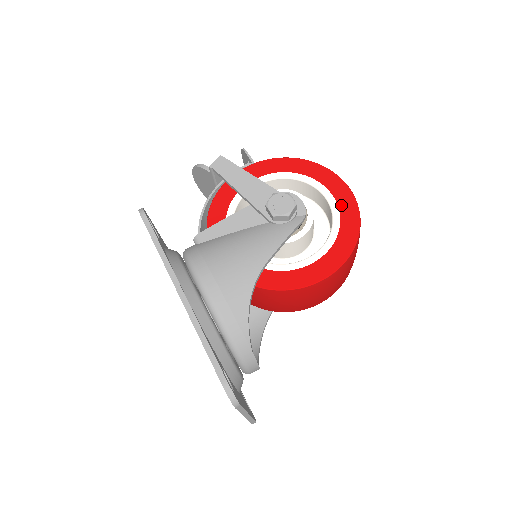
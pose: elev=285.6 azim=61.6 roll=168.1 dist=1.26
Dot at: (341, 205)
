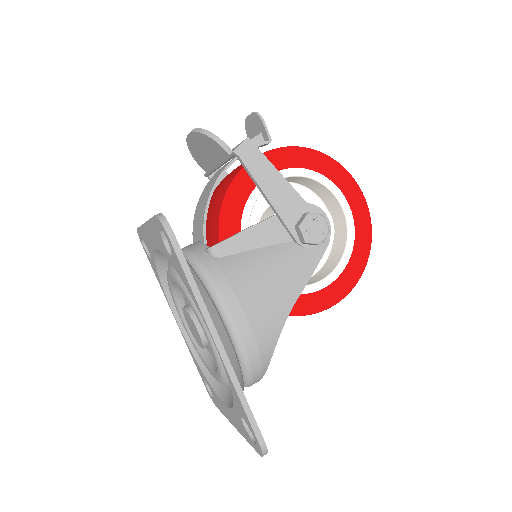
Dot at: (357, 224)
